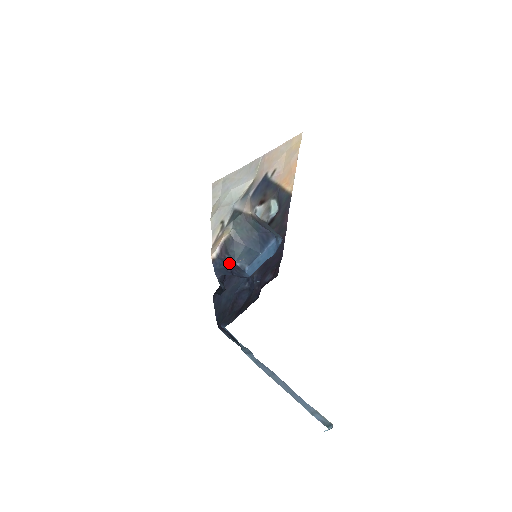
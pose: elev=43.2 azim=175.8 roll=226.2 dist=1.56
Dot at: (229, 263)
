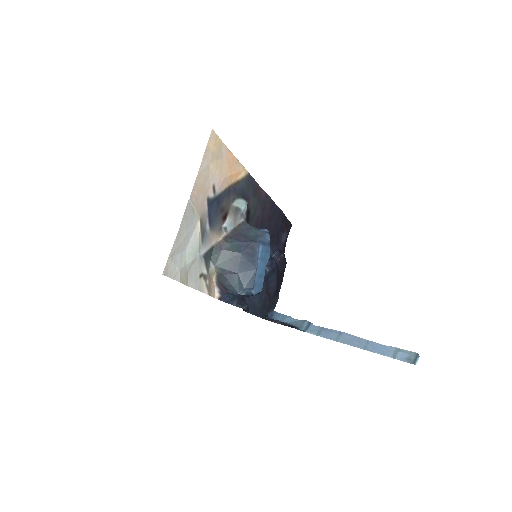
Dot at: occluded
